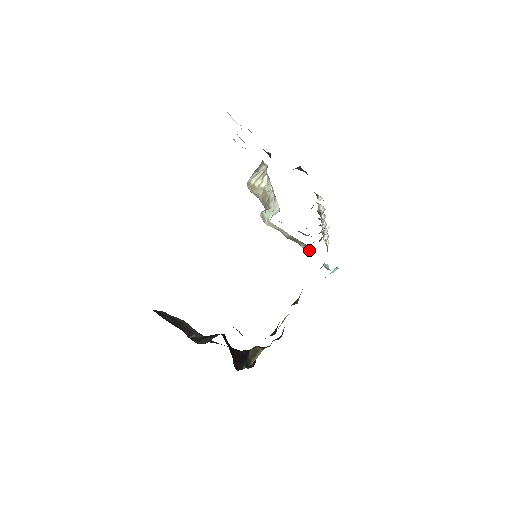
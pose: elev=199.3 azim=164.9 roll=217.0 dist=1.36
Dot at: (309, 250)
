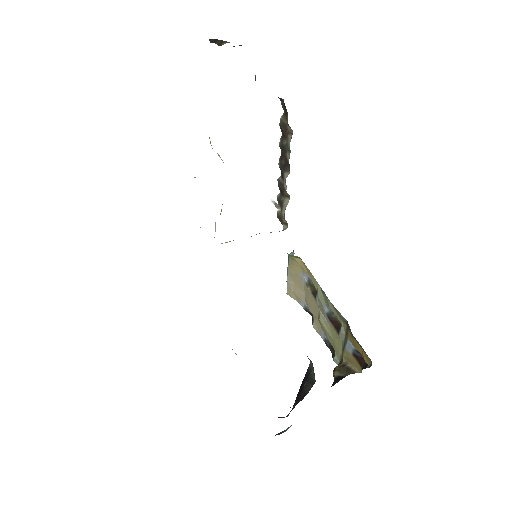
Dot at: (279, 231)
